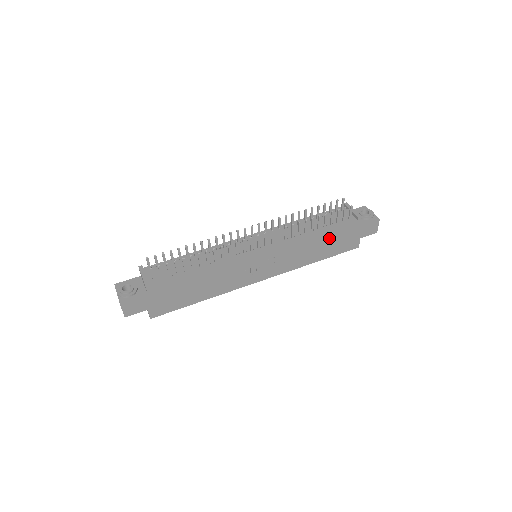
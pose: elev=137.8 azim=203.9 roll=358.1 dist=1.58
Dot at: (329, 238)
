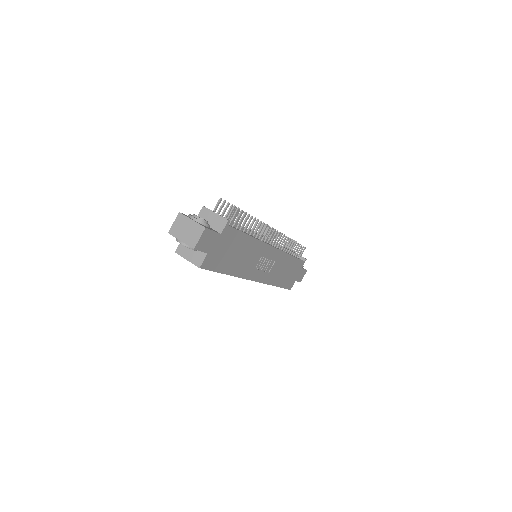
Dot at: (291, 267)
